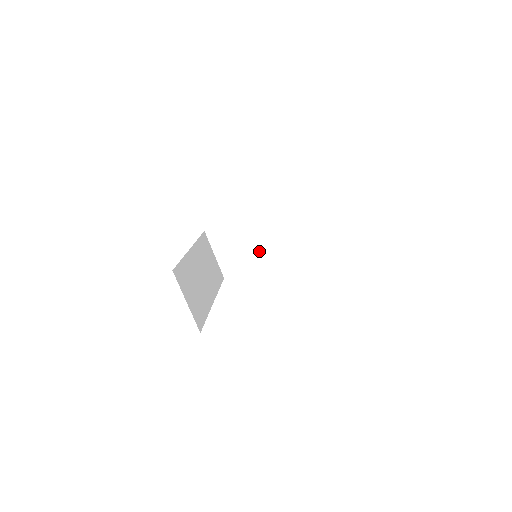
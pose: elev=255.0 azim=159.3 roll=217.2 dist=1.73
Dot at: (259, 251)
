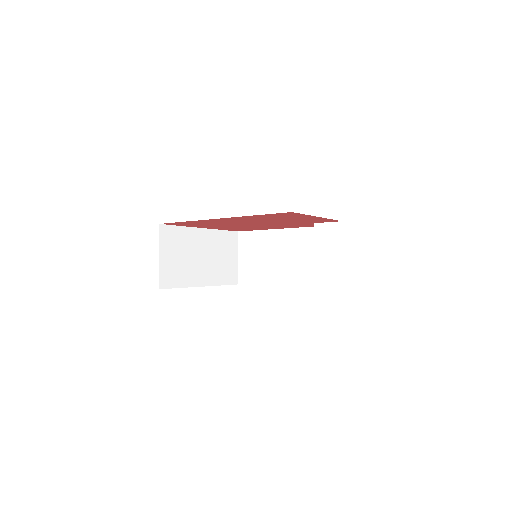
Dot at: (197, 270)
